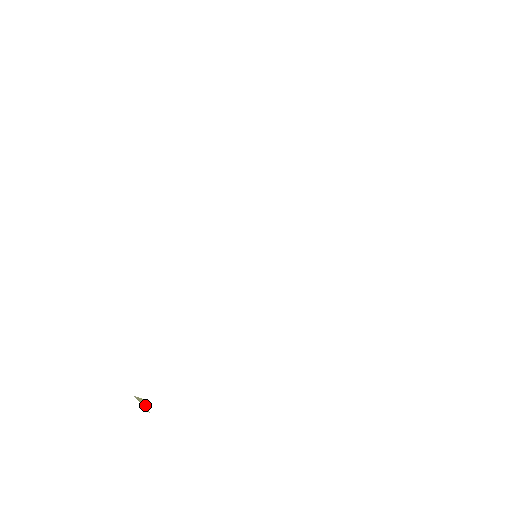
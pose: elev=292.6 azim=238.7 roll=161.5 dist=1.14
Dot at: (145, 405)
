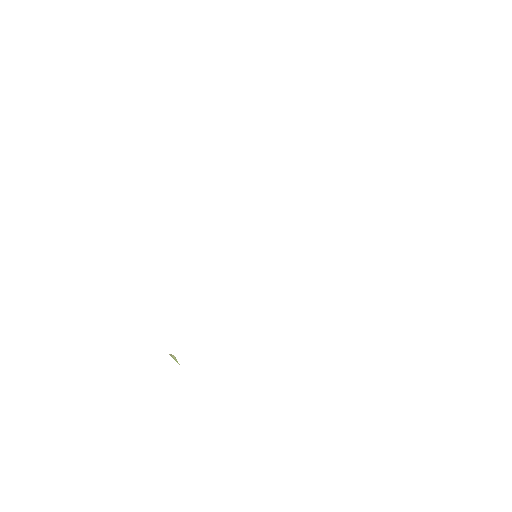
Dot at: (176, 359)
